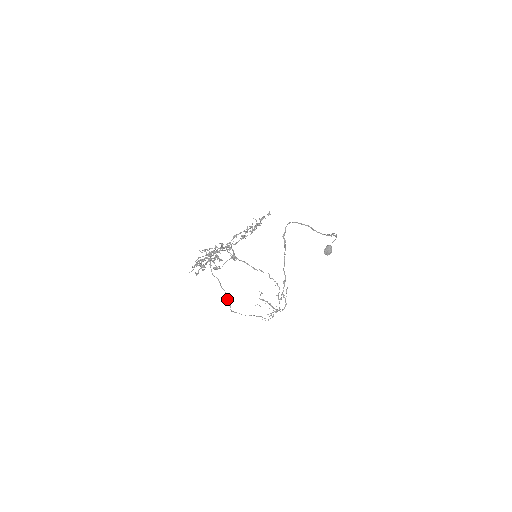
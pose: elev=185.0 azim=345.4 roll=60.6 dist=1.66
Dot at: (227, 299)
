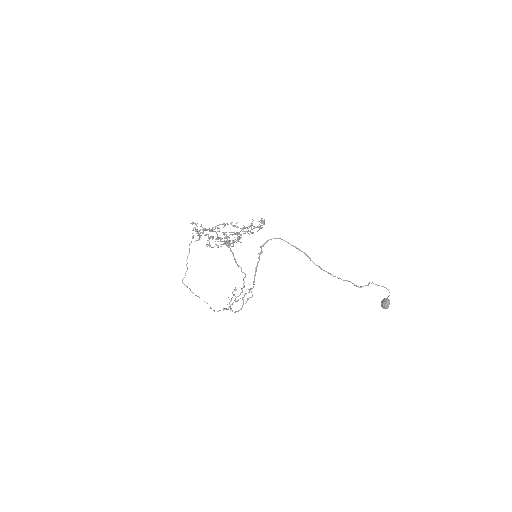
Dot at: (186, 271)
